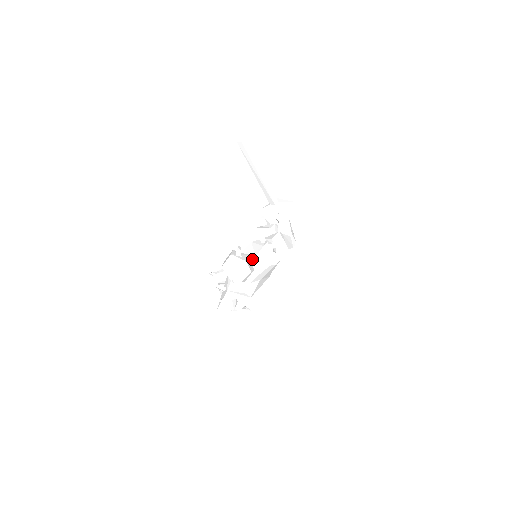
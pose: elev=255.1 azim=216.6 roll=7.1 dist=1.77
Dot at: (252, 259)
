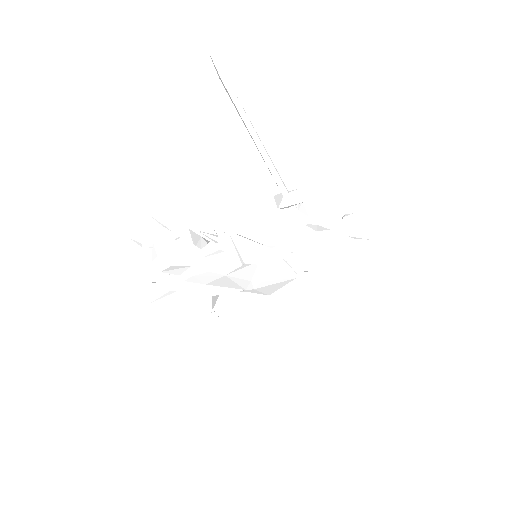
Dot at: (196, 251)
